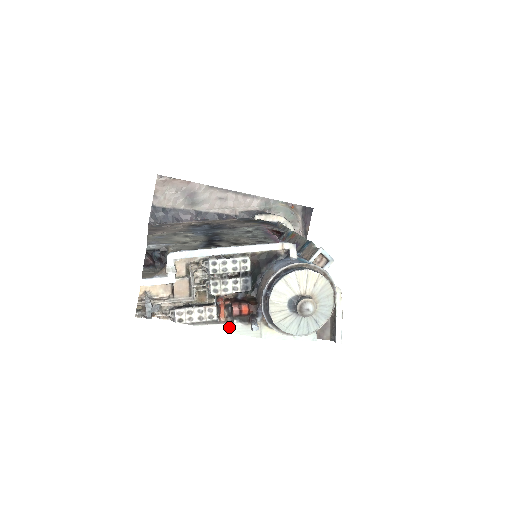
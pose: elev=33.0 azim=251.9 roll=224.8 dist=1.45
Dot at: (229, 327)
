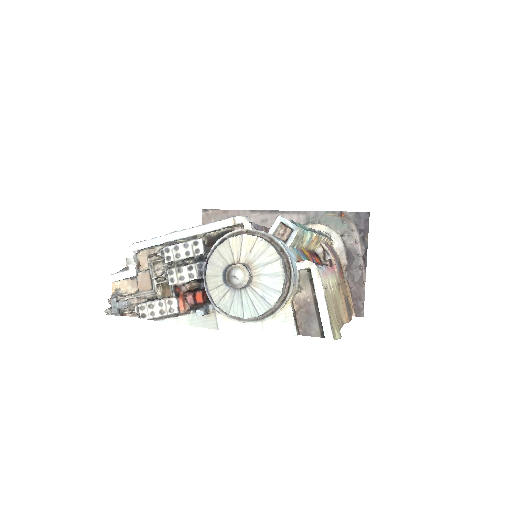
Dot at: (186, 319)
